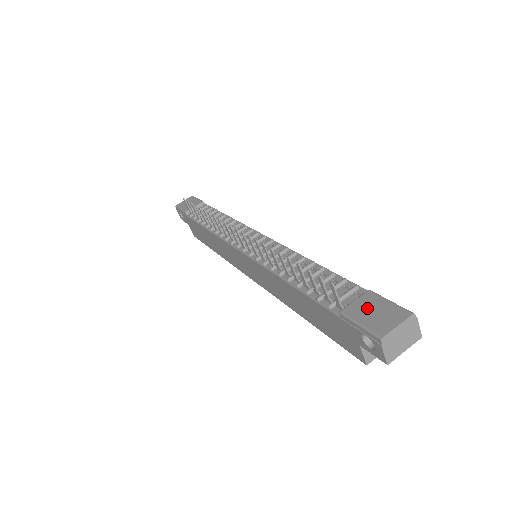
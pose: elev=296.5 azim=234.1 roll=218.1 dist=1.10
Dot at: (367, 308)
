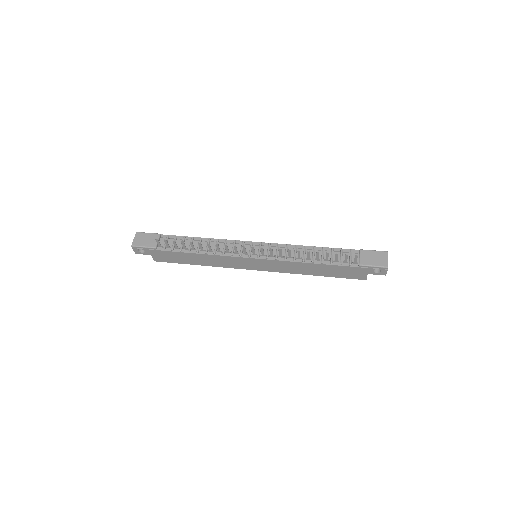
Dot at: (369, 258)
